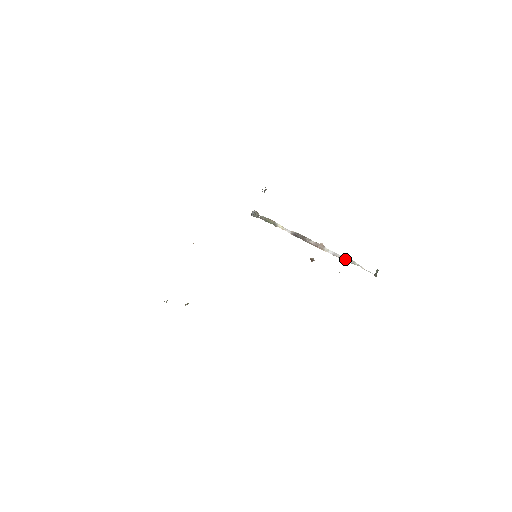
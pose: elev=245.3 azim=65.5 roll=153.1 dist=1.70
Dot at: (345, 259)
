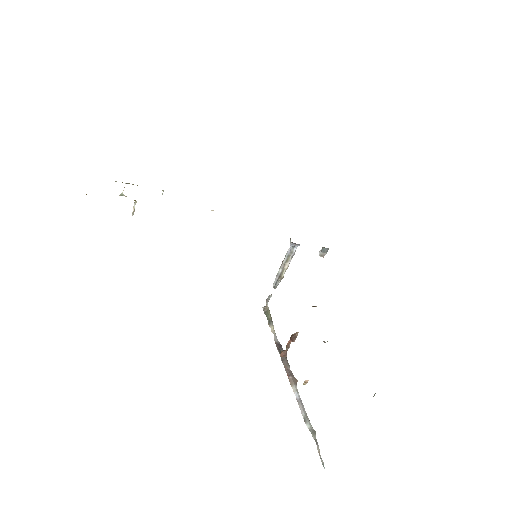
Dot at: (307, 417)
